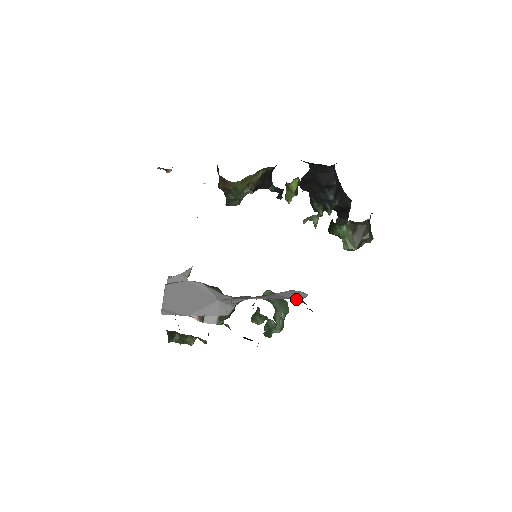
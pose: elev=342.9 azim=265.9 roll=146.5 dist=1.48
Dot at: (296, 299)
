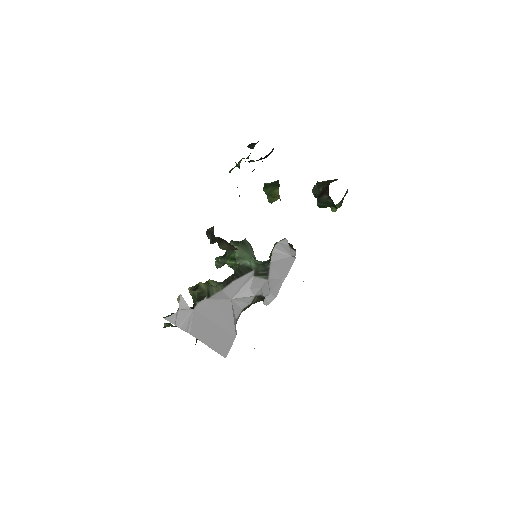
Dot at: (292, 254)
